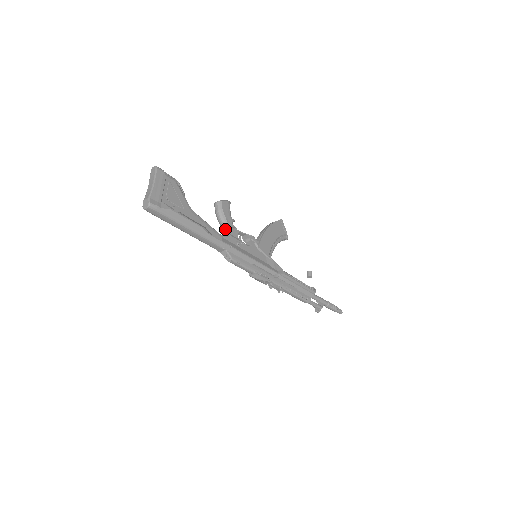
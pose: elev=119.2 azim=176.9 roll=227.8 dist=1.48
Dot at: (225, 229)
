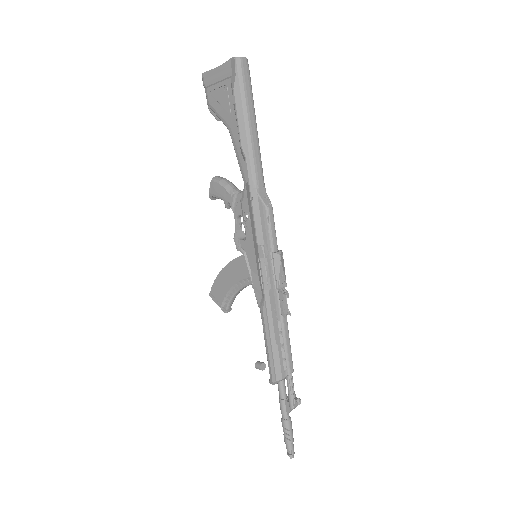
Dot at: occluded
